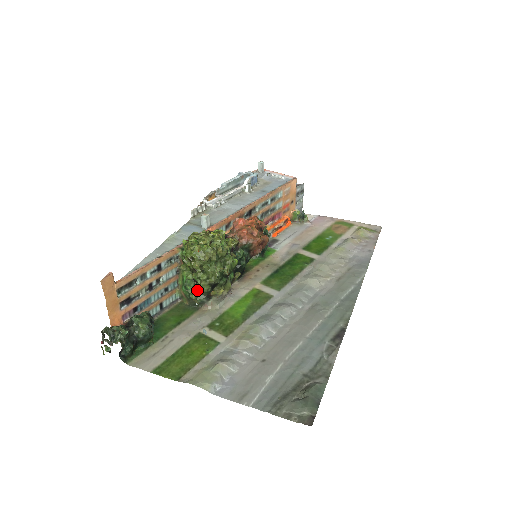
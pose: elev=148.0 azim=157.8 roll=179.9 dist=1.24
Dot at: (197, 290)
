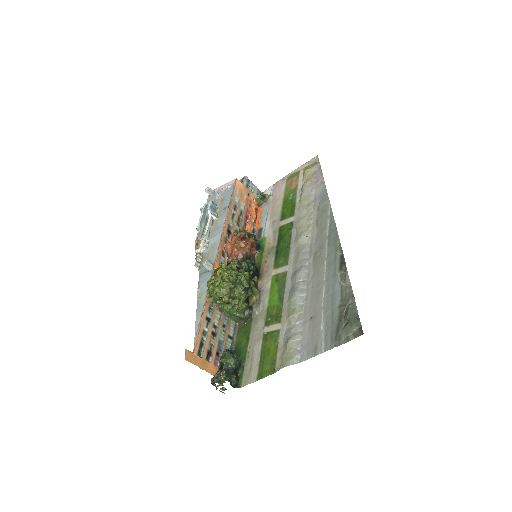
Dot at: (240, 311)
